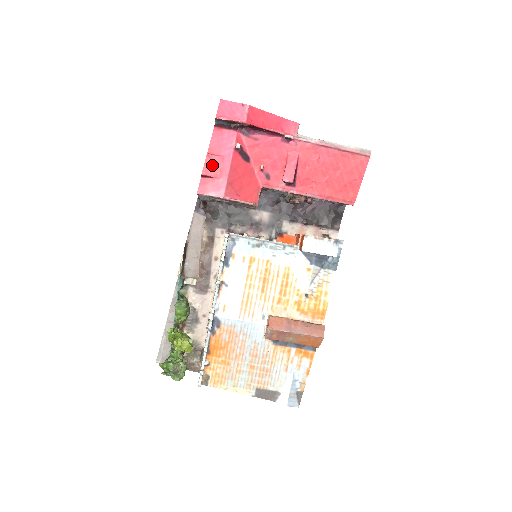
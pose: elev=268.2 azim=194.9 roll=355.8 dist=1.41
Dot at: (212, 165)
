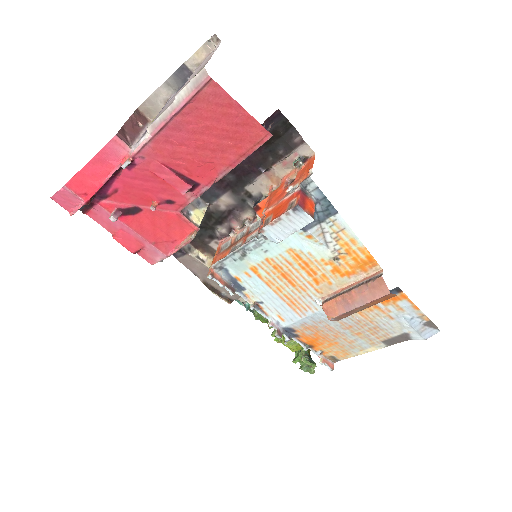
Dot at: (127, 242)
